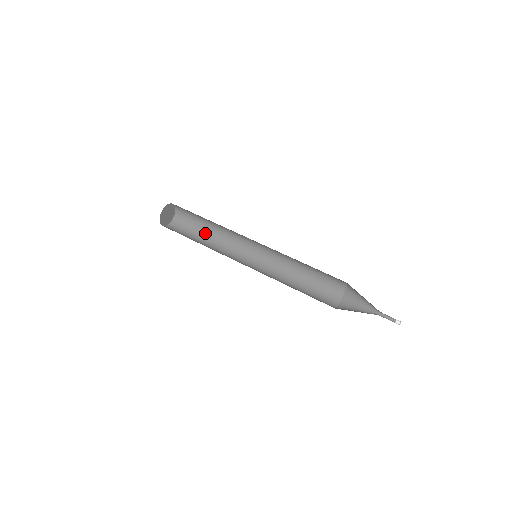
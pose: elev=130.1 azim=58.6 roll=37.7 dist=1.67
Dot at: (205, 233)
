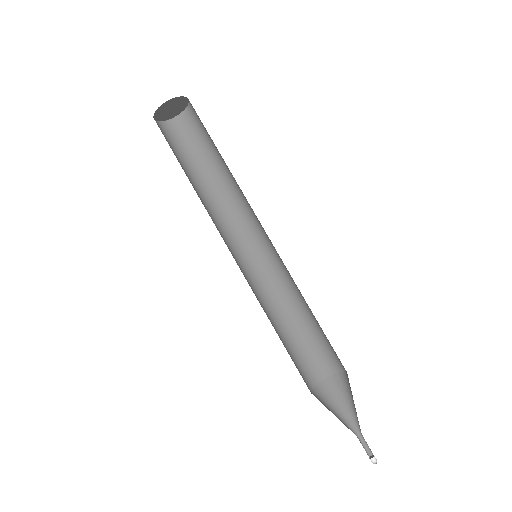
Dot at: (215, 164)
